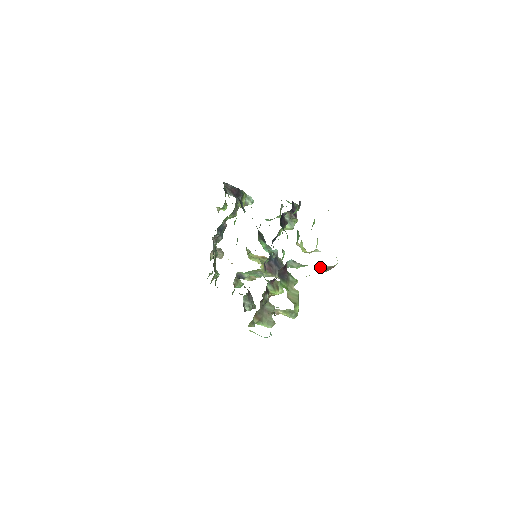
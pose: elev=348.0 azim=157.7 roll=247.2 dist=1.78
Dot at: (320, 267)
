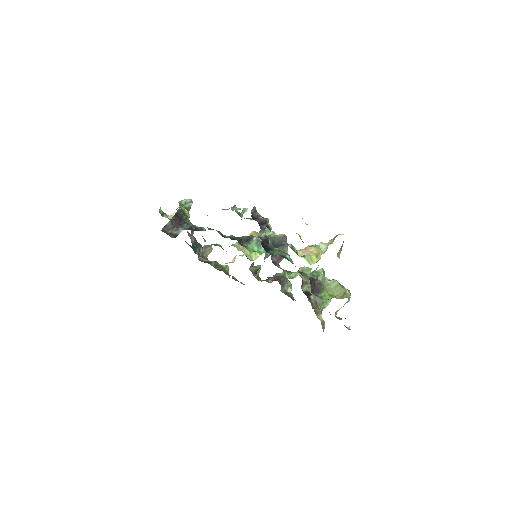
Dot at: (337, 256)
